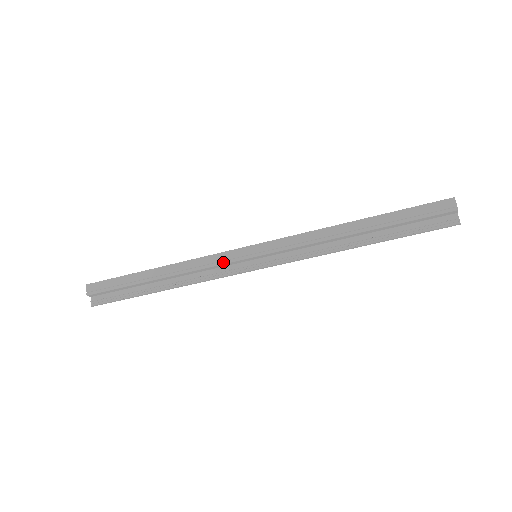
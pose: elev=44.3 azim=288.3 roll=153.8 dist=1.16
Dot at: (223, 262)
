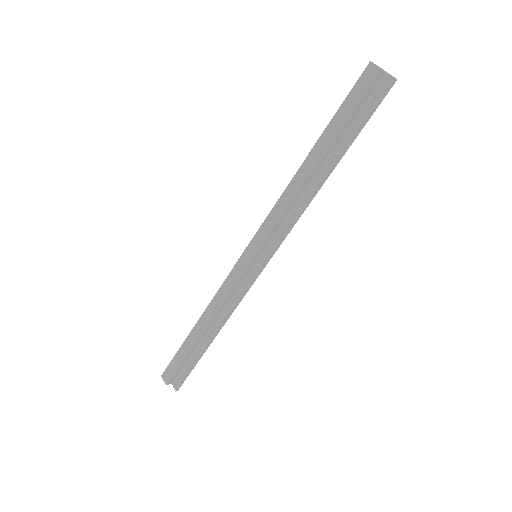
Dot at: (234, 282)
